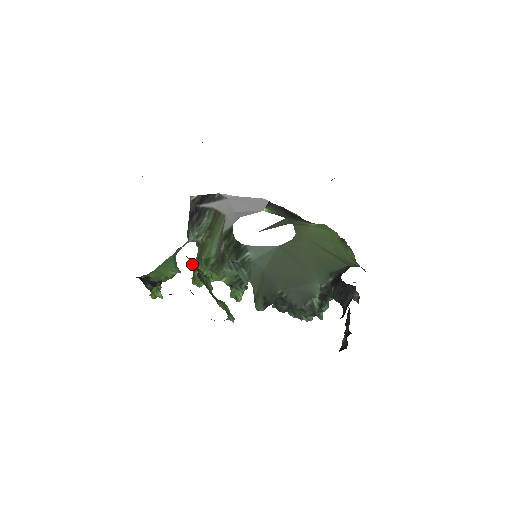
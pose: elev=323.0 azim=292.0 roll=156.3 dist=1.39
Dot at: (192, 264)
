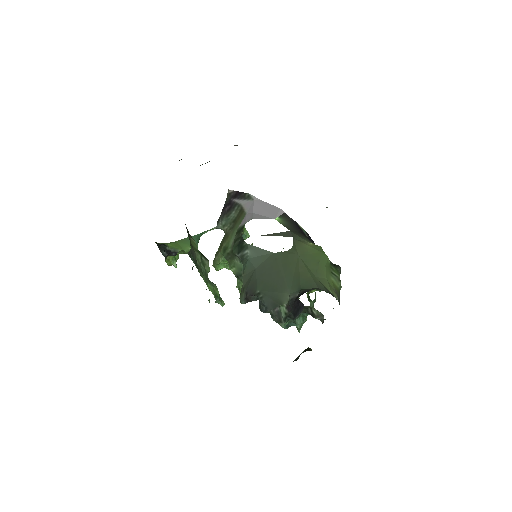
Dot at: (192, 244)
